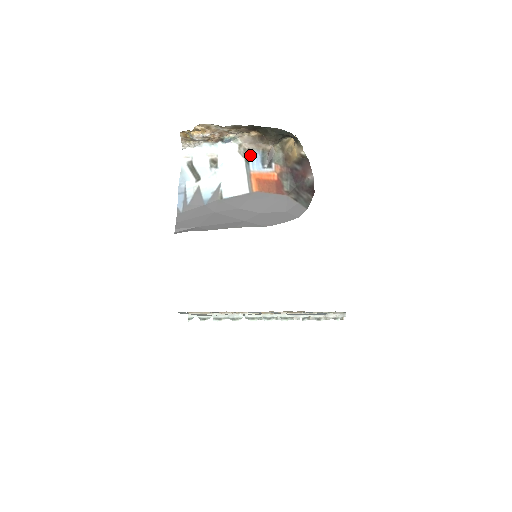
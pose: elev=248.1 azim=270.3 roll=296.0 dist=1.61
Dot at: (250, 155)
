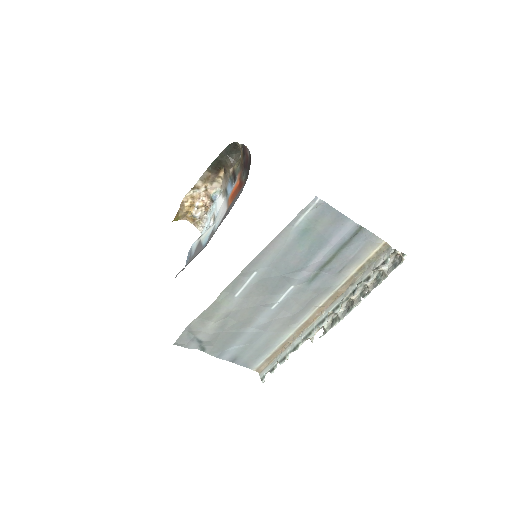
Dot at: (227, 190)
